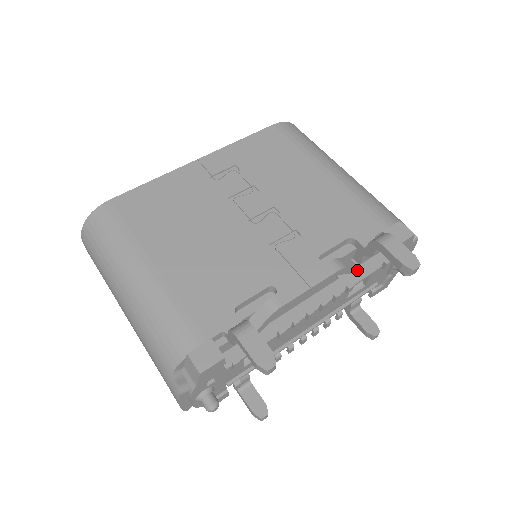
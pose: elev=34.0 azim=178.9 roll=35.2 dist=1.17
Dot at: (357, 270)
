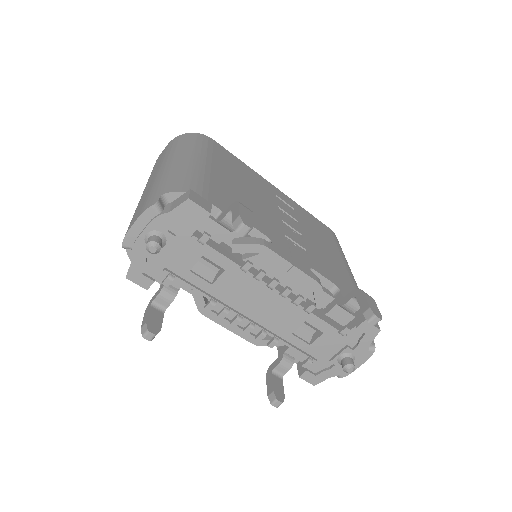
Dot at: (321, 313)
